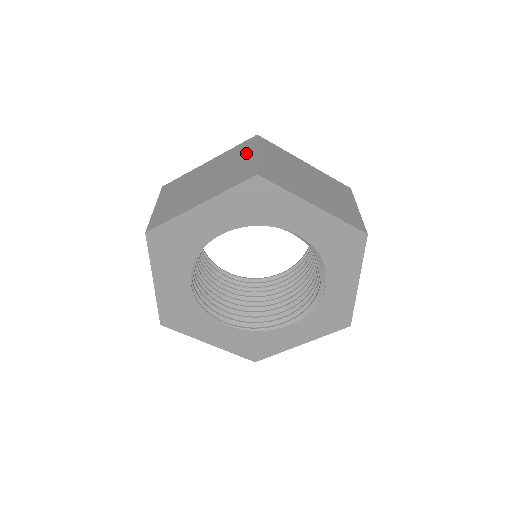
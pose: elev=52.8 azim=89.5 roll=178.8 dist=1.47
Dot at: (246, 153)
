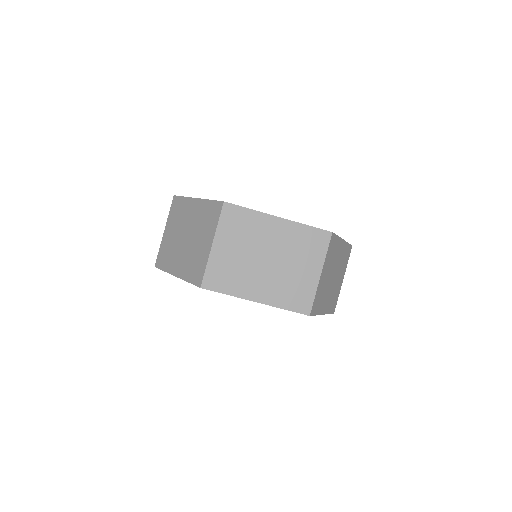
Dot at: (314, 260)
